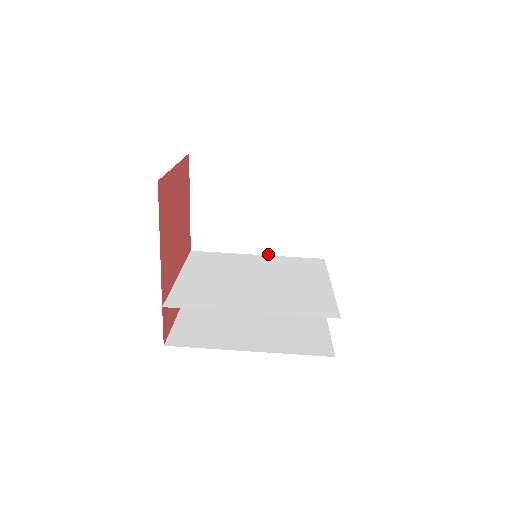
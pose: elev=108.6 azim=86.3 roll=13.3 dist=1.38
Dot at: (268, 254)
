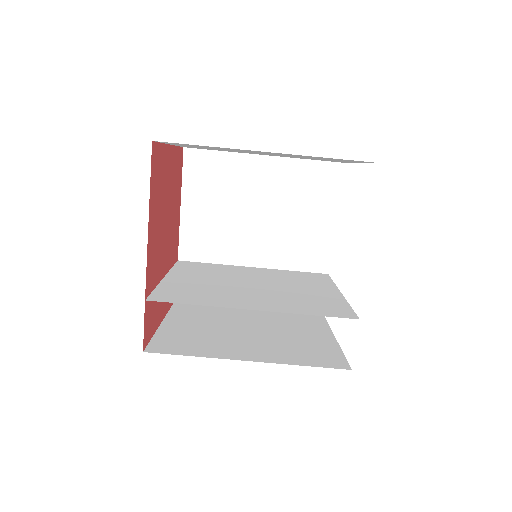
Dot at: (265, 267)
